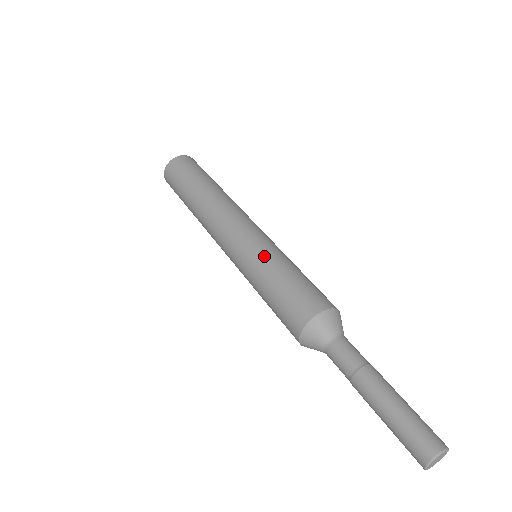
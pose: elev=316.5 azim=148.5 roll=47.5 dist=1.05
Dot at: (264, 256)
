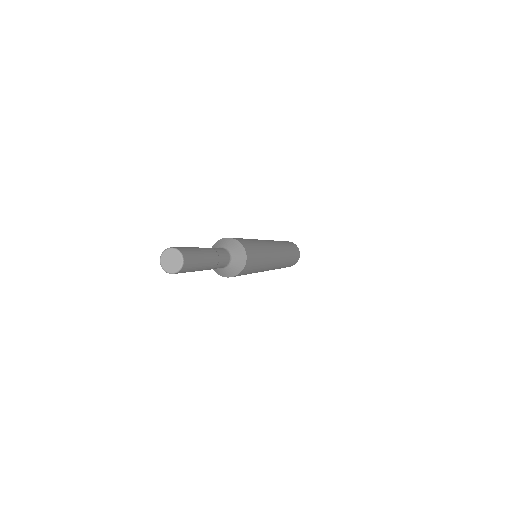
Dot at: occluded
